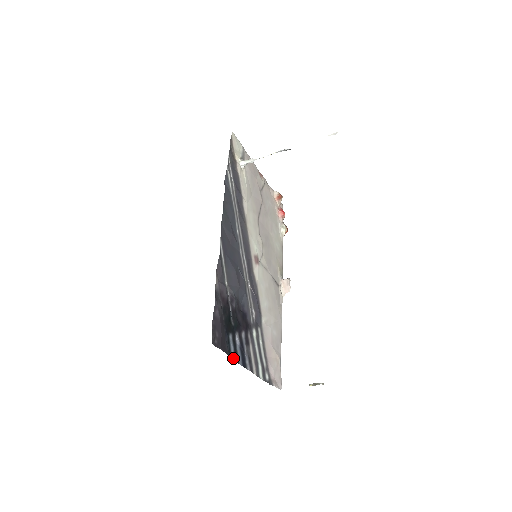
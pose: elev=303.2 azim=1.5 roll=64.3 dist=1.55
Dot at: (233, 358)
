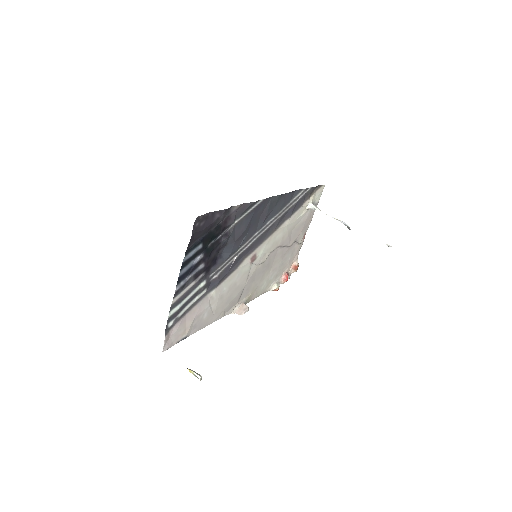
Dot at: (184, 259)
